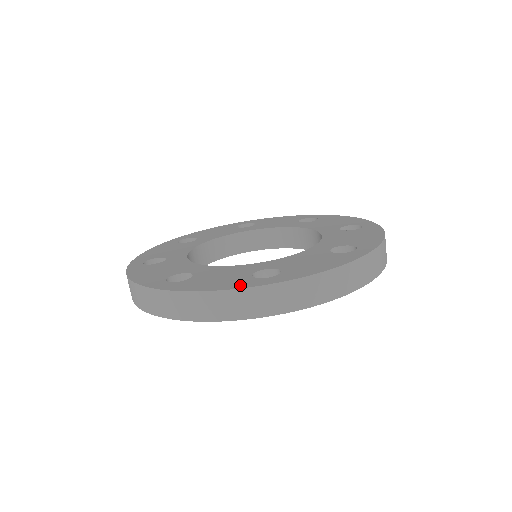
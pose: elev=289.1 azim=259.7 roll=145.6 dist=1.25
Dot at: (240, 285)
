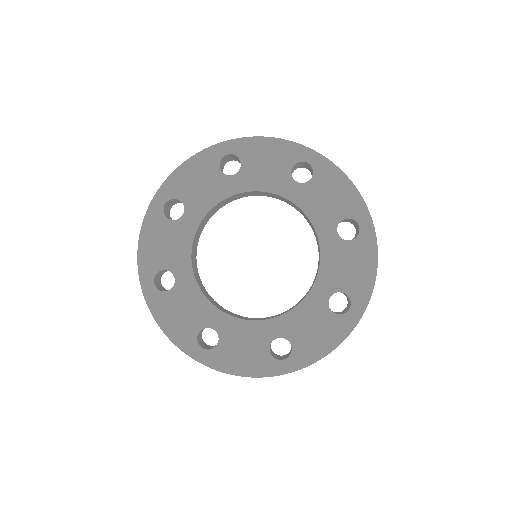
Dot at: (264, 371)
